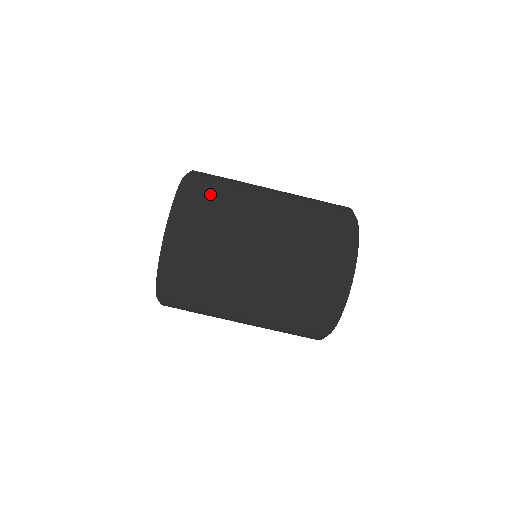
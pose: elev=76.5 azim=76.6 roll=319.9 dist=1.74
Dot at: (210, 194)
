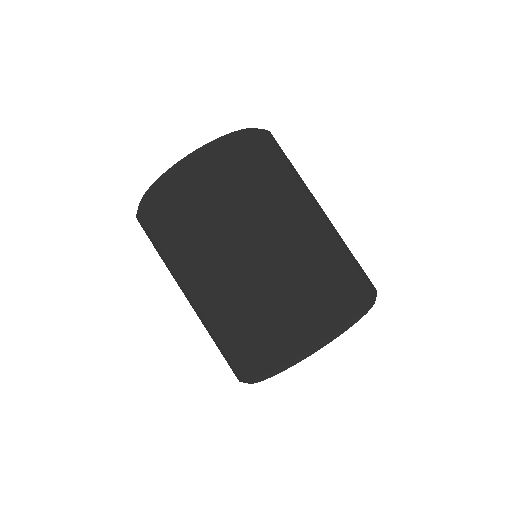
Dot at: (217, 181)
